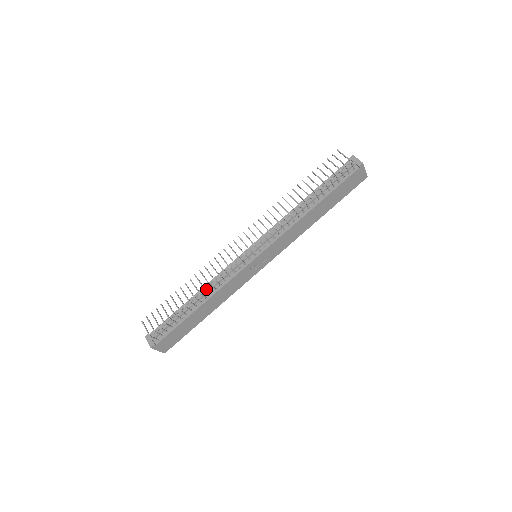
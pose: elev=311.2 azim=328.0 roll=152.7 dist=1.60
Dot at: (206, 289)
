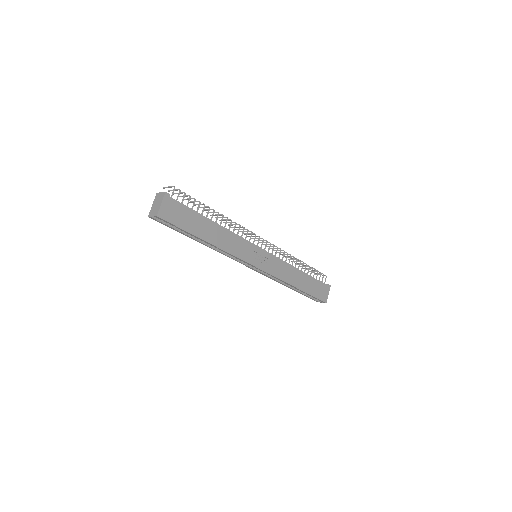
Dot at: (227, 220)
